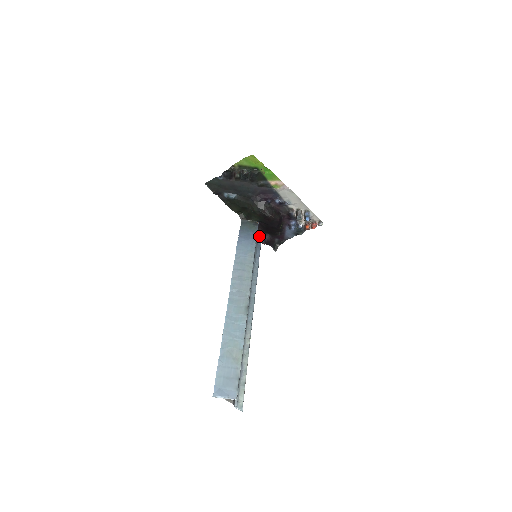
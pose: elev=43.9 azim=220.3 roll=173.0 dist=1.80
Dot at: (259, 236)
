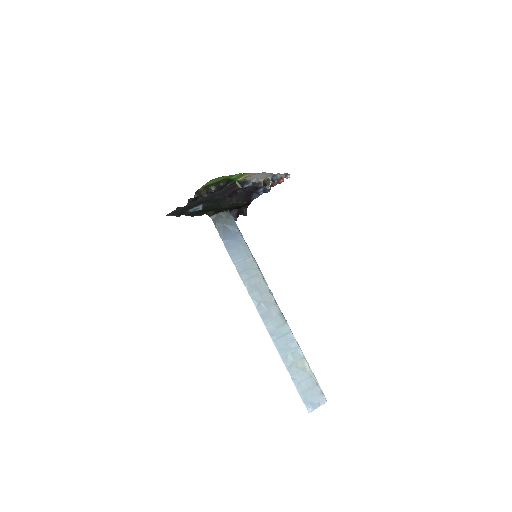
Dot at: occluded
